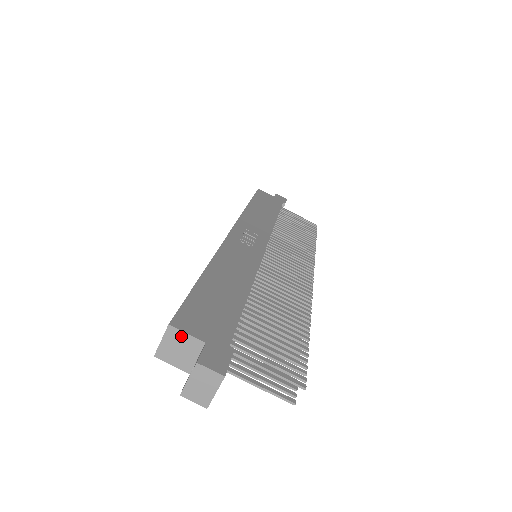
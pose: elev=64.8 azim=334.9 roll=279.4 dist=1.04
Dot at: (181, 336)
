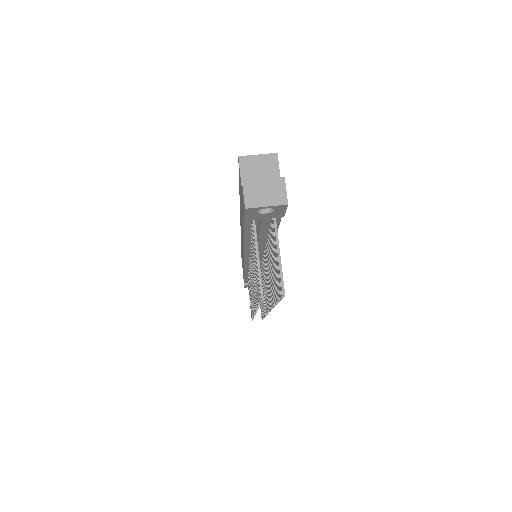
Dot at: (274, 167)
